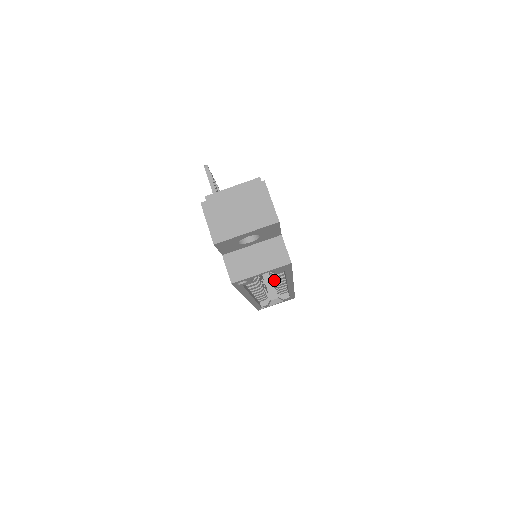
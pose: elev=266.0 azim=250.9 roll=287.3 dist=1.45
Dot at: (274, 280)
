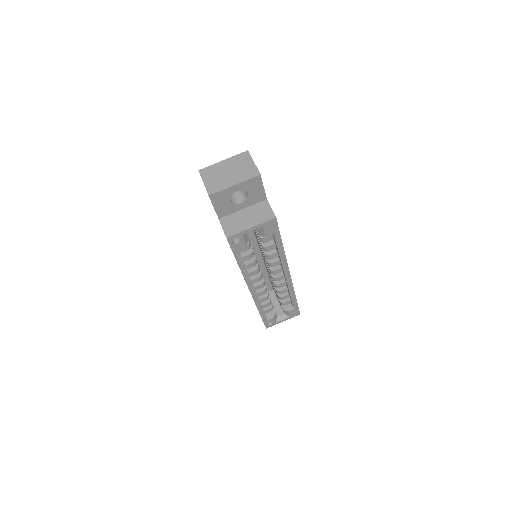
Dot at: (271, 265)
